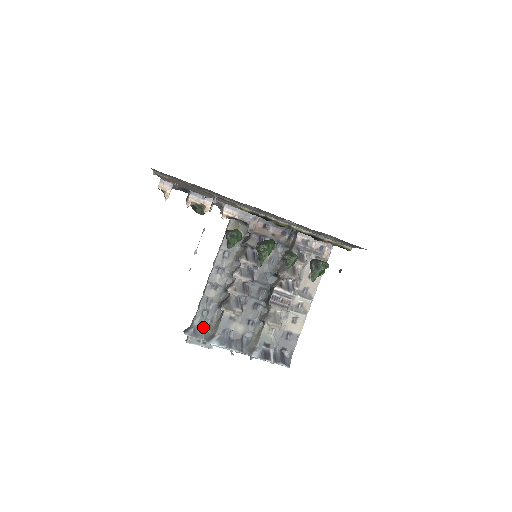
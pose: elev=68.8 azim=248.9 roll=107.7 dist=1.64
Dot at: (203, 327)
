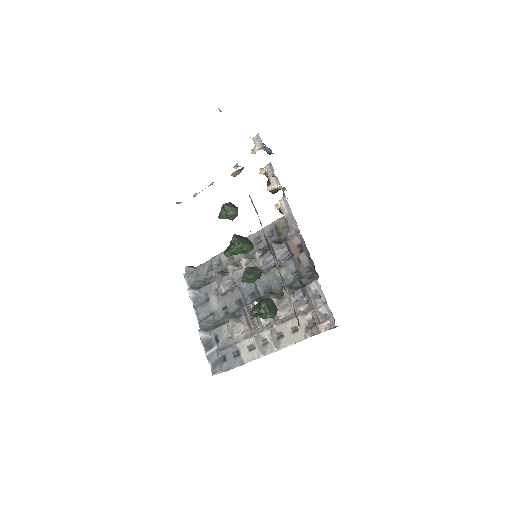
Dot at: (200, 276)
